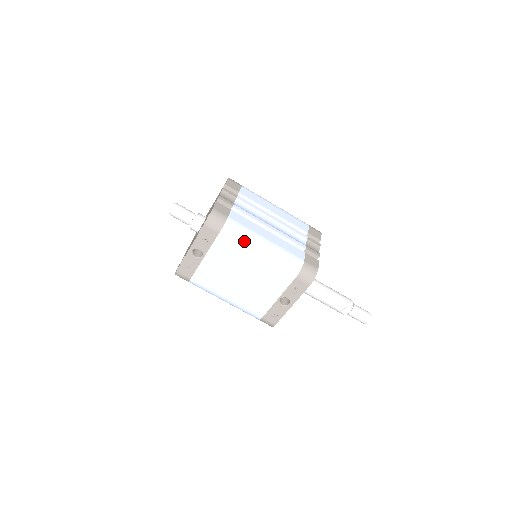
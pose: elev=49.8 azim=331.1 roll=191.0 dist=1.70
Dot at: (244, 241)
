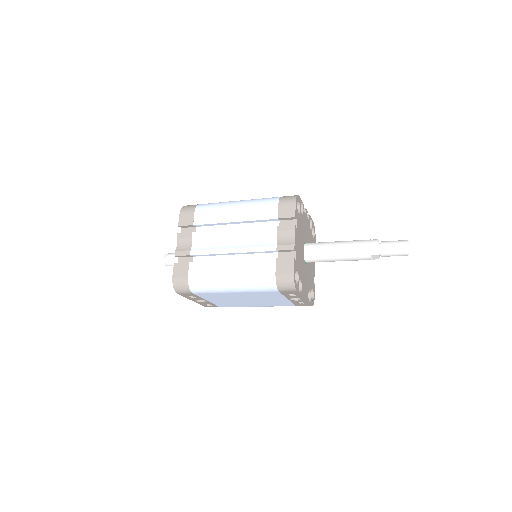
Dot at: (213, 290)
